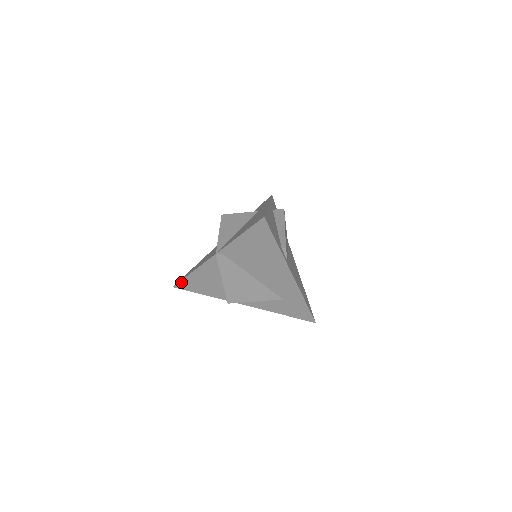
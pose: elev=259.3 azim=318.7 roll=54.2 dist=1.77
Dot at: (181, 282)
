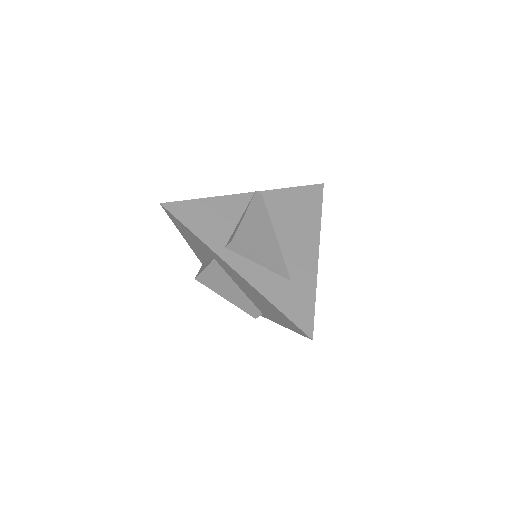
Dot at: (180, 203)
